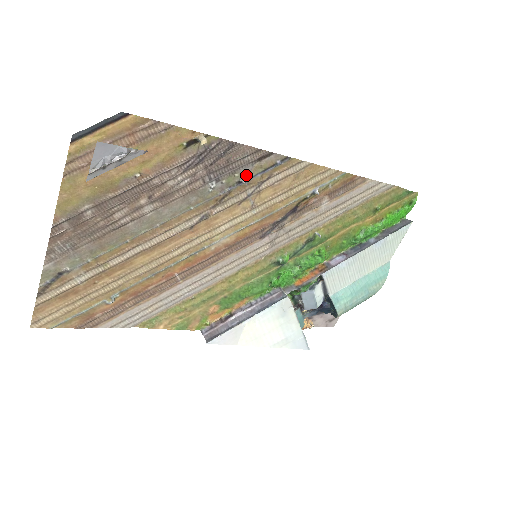
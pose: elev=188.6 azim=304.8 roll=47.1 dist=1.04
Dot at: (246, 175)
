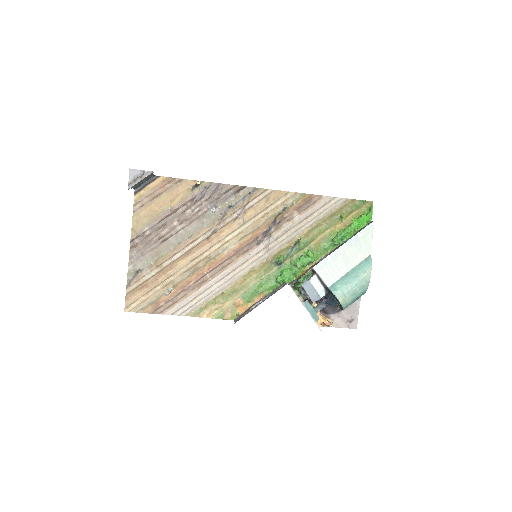
Dot at: (233, 202)
